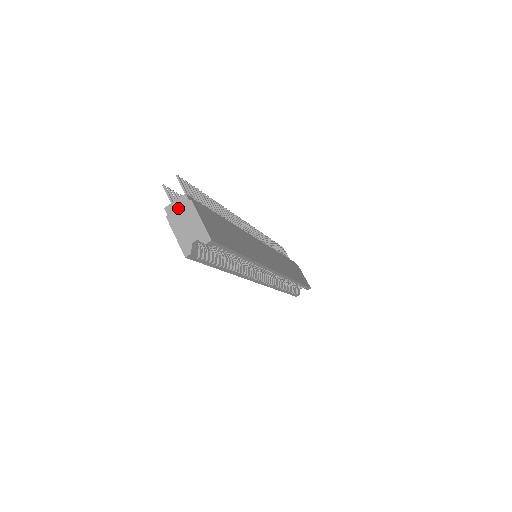
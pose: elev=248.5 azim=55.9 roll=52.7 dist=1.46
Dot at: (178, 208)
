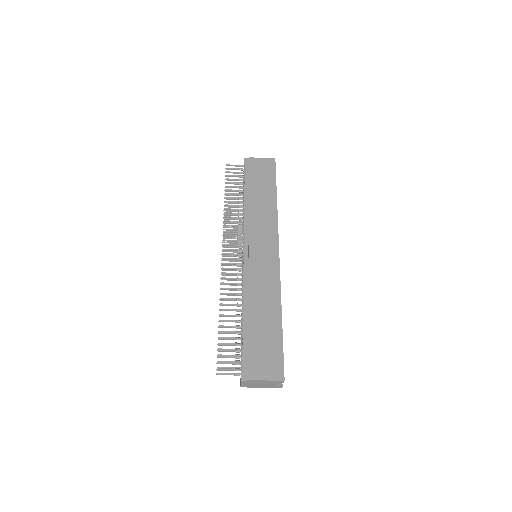
Dot at: (247, 384)
